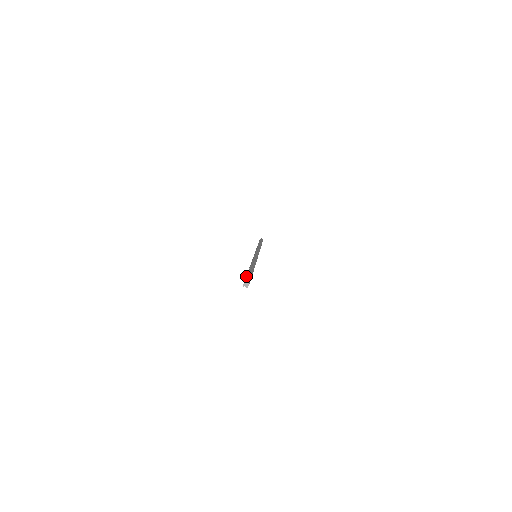
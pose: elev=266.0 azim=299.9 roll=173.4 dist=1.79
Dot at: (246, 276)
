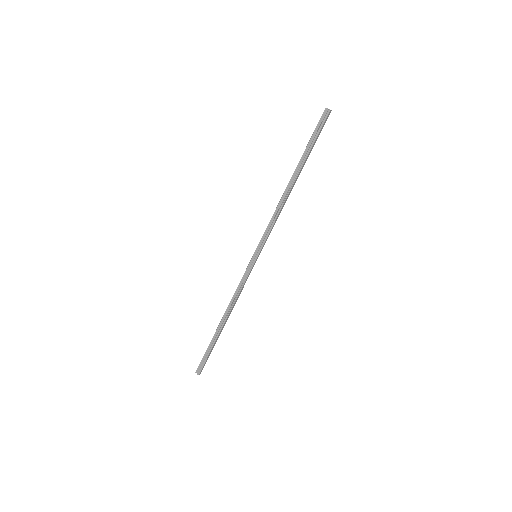
Dot at: (309, 141)
